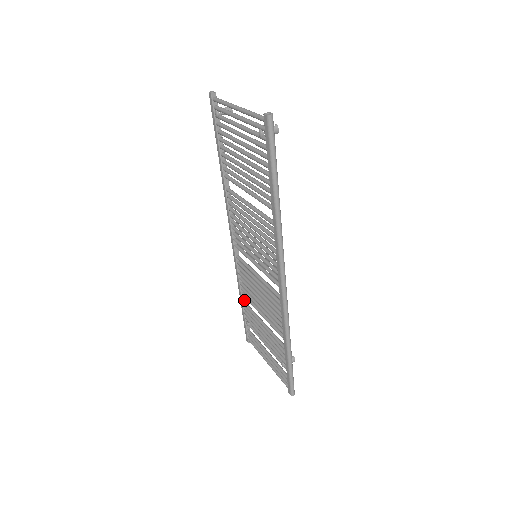
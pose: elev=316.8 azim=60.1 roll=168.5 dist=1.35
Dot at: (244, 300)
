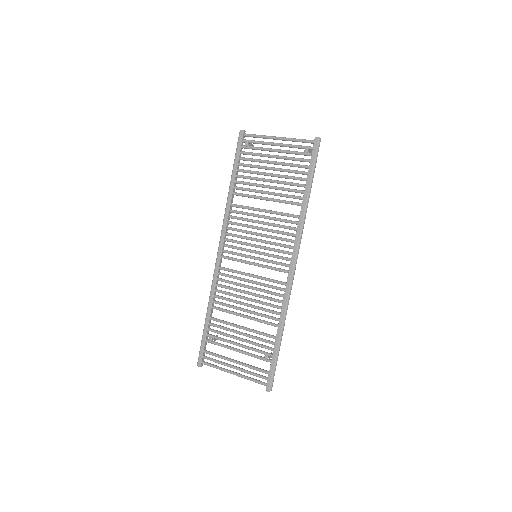
Dot at: (211, 315)
